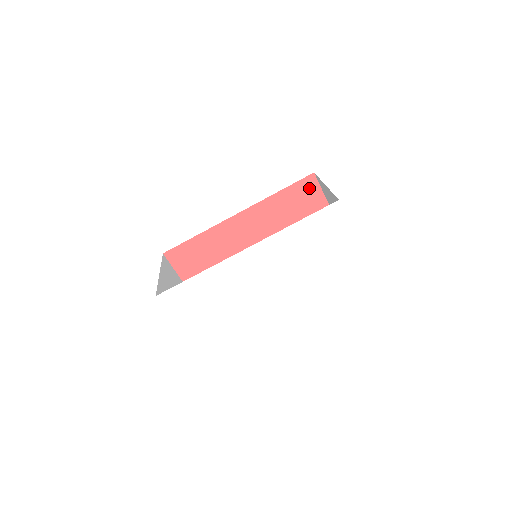
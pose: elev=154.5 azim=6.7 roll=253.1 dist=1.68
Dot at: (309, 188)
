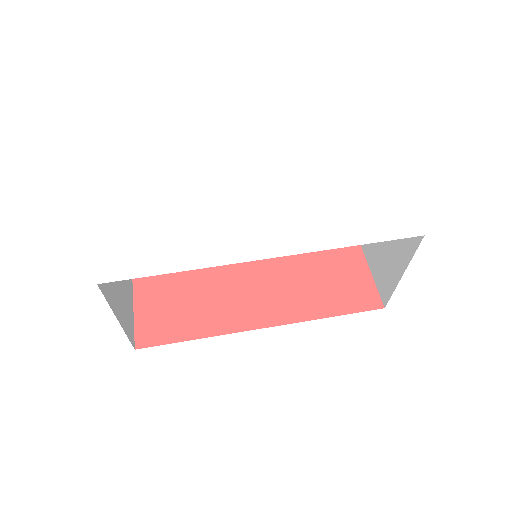
Dot at: (349, 253)
